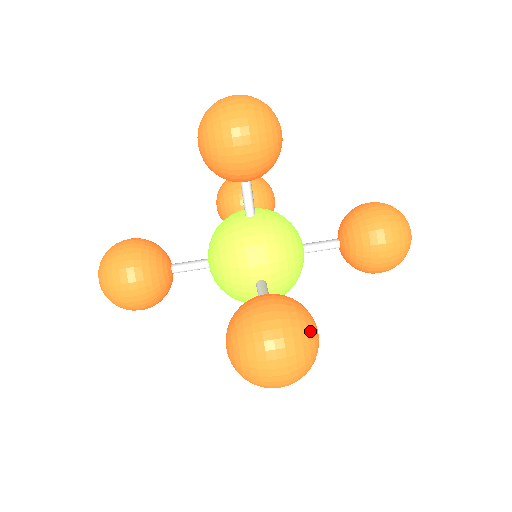
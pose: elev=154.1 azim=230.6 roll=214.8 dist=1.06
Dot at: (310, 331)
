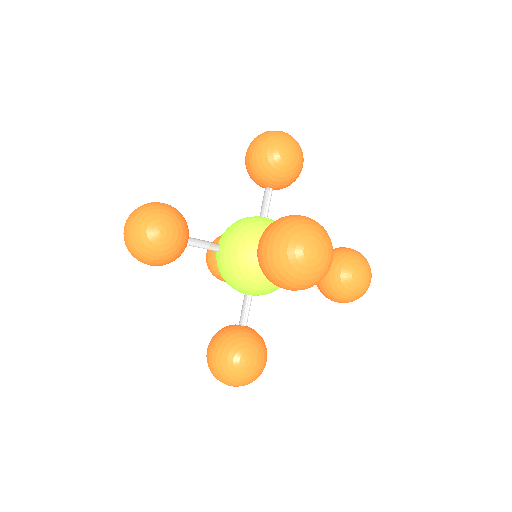
Dot at: (226, 371)
